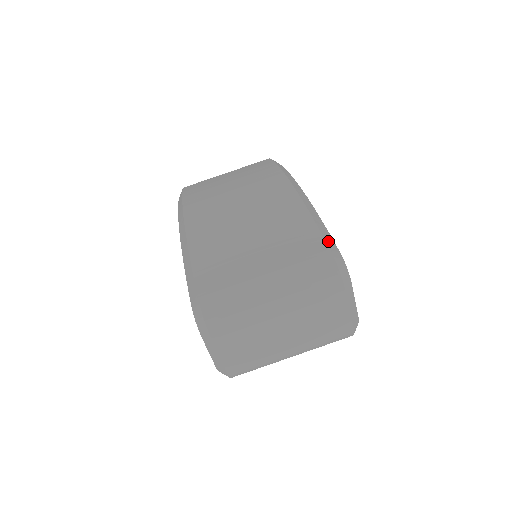
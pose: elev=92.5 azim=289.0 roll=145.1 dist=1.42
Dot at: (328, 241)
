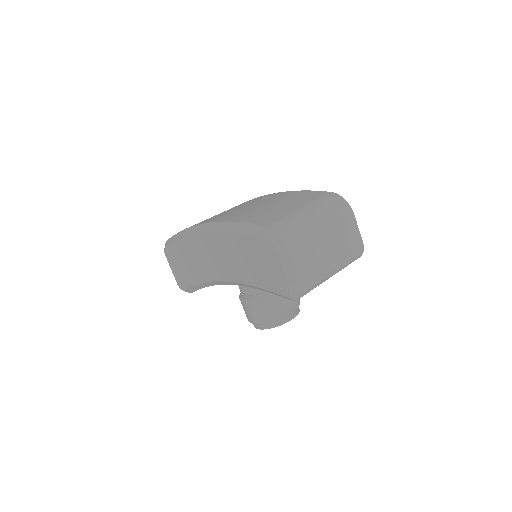
Dot at: occluded
